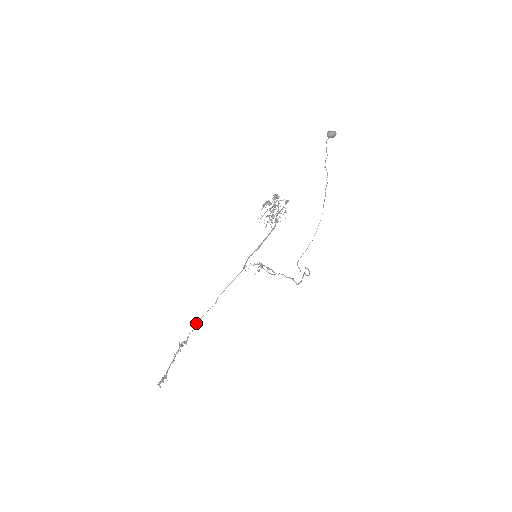
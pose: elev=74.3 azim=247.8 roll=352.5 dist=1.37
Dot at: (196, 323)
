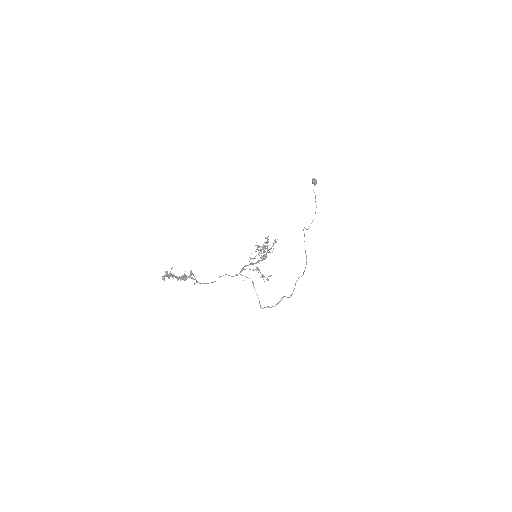
Dot at: (197, 281)
